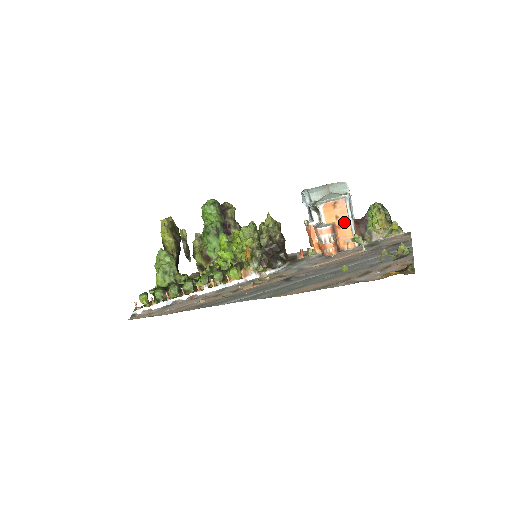
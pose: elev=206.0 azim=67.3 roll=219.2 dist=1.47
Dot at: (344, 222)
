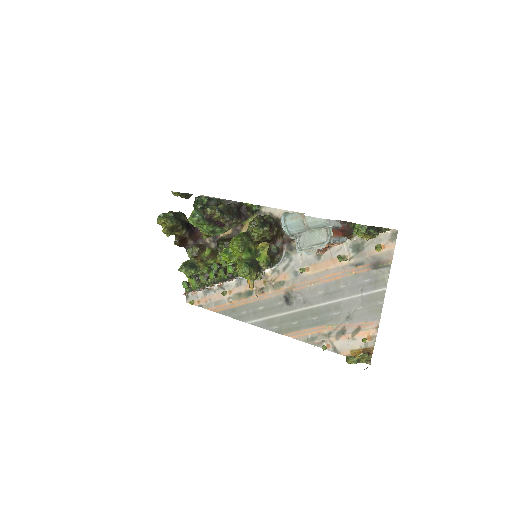
Dot at: occluded
